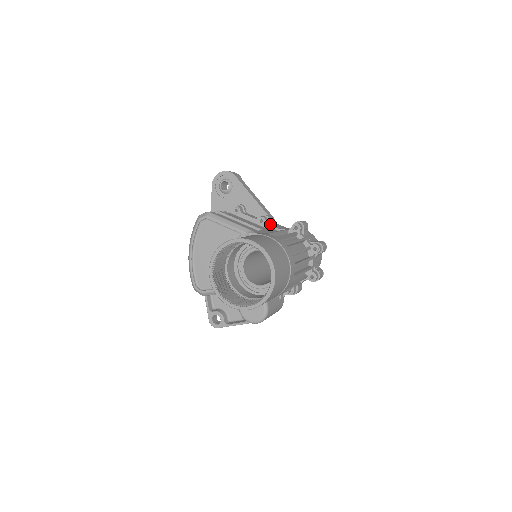
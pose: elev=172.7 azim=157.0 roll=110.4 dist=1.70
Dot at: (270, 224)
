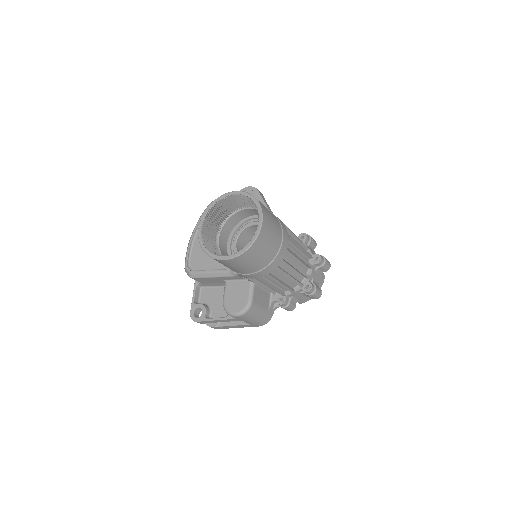
Dot at: occluded
